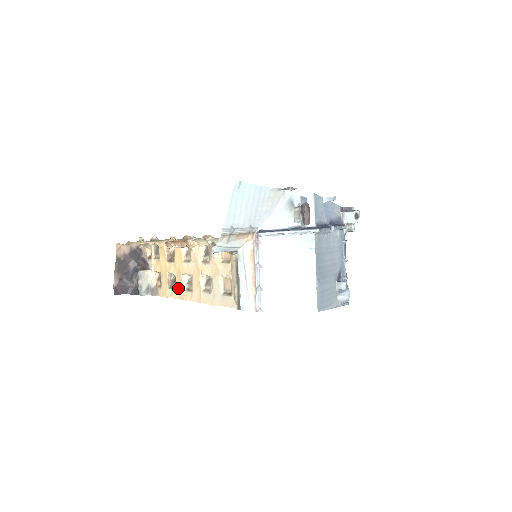
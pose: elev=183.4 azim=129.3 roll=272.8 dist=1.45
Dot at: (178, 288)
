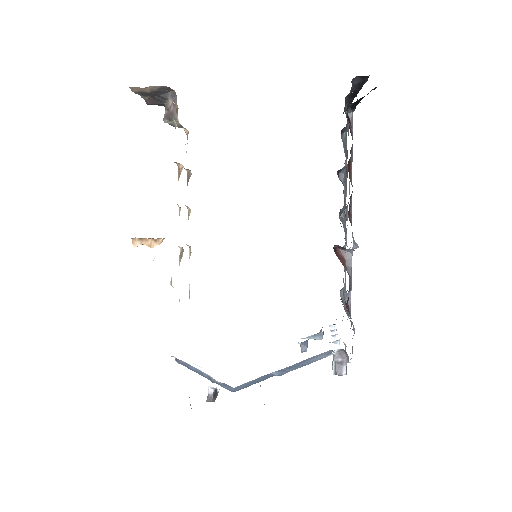
Dot at: occluded
